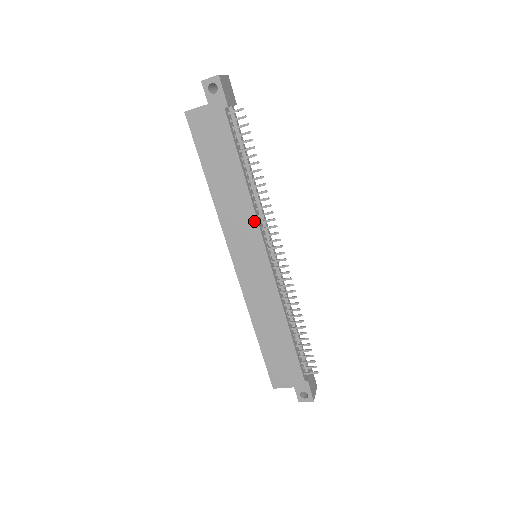
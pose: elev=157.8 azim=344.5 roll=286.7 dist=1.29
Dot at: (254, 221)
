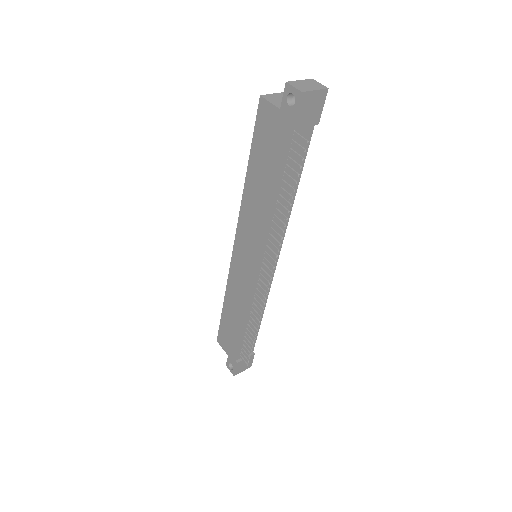
Dot at: (261, 237)
